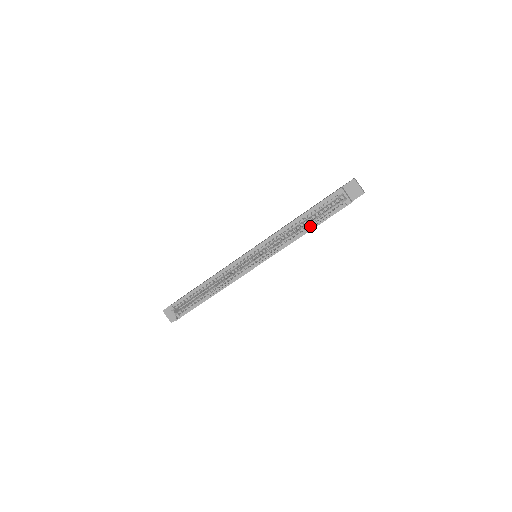
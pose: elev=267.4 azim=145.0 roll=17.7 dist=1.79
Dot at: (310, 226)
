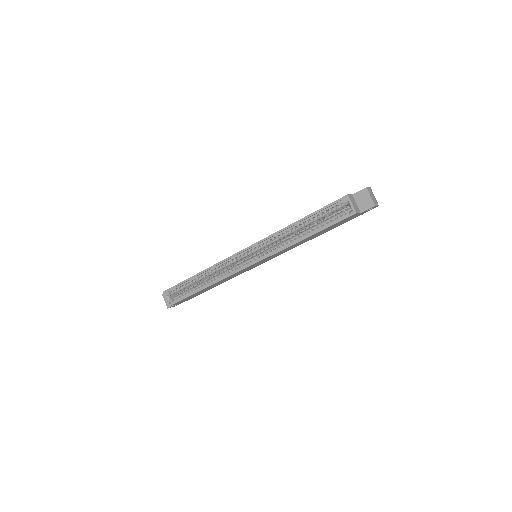
Dot at: (309, 232)
